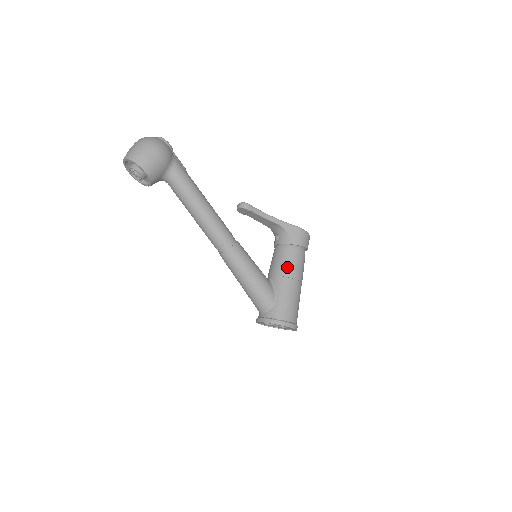
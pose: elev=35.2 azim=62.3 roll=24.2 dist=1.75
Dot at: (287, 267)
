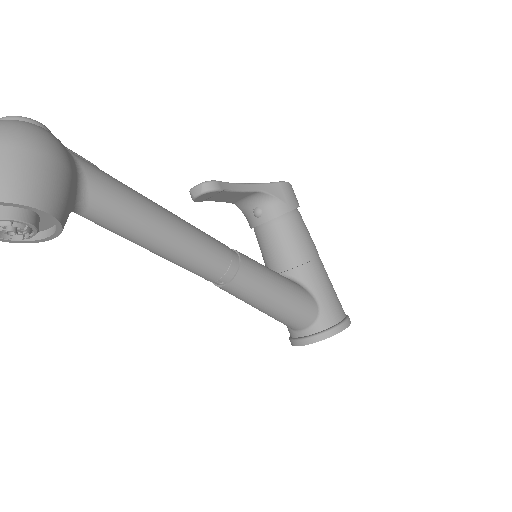
Dot at: (303, 247)
